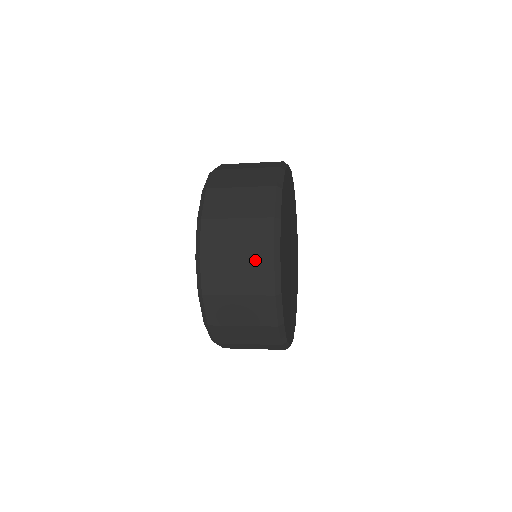
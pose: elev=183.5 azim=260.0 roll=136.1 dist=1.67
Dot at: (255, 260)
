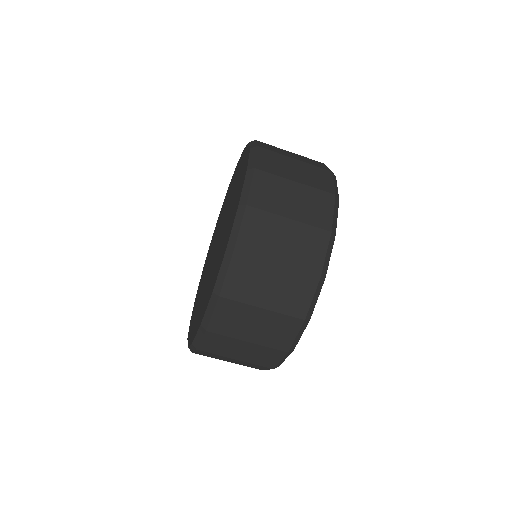
Dot at: (298, 274)
